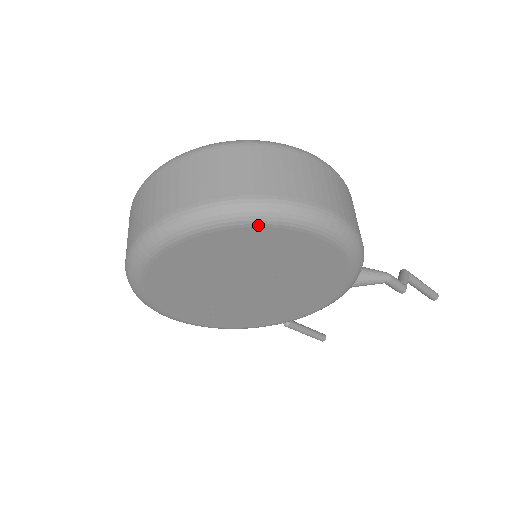
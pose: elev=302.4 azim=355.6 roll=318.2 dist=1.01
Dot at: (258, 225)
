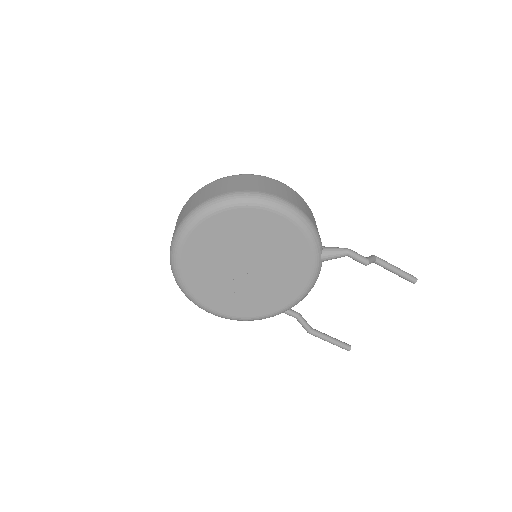
Dot at: (231, 208)
